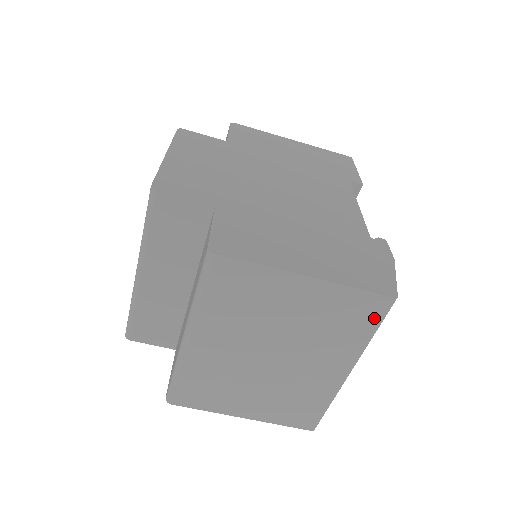
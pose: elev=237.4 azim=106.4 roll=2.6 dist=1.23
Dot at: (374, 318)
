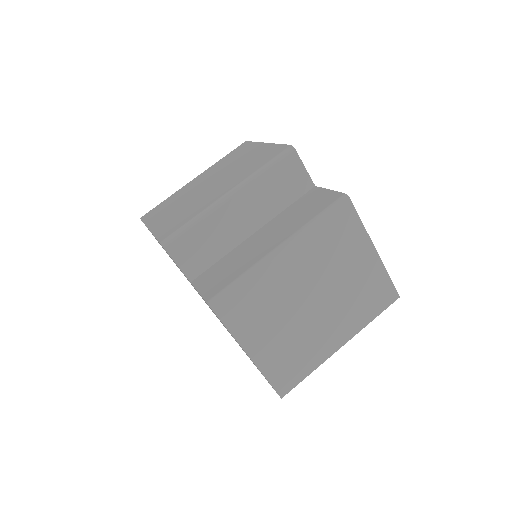
Dot at: (383, 305)
